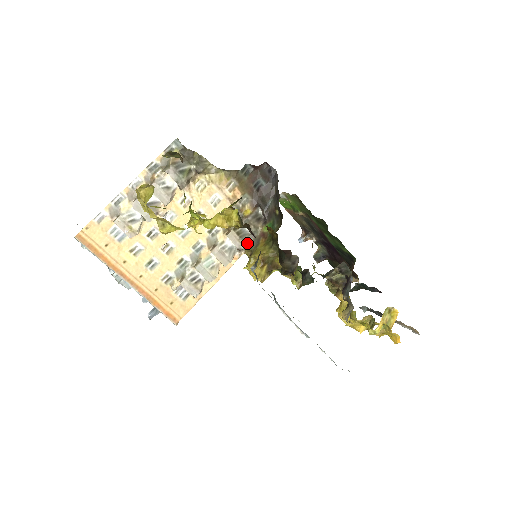
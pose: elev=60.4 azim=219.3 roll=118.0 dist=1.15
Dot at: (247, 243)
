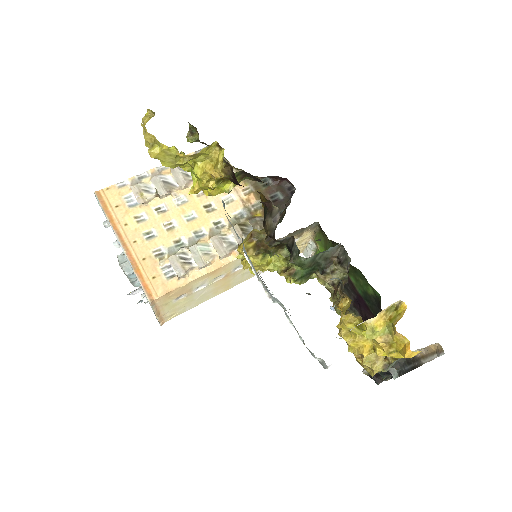
Dot at: occluded
